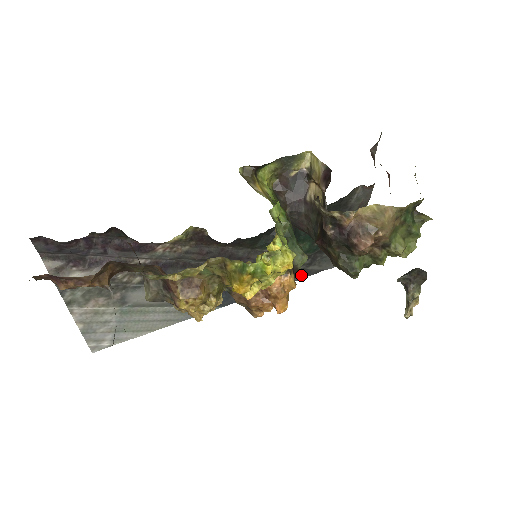
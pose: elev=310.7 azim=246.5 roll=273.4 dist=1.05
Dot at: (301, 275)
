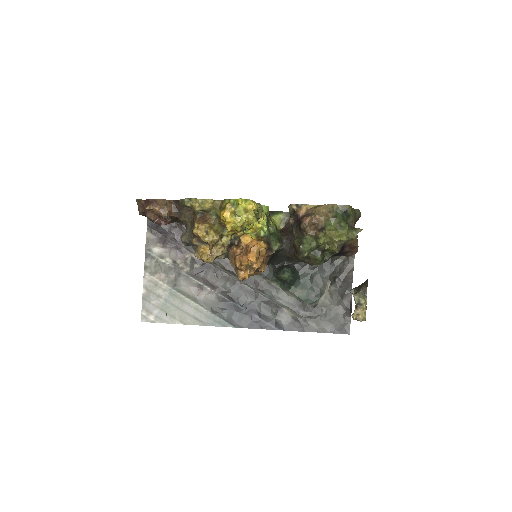
Dot at: (302, 327)
